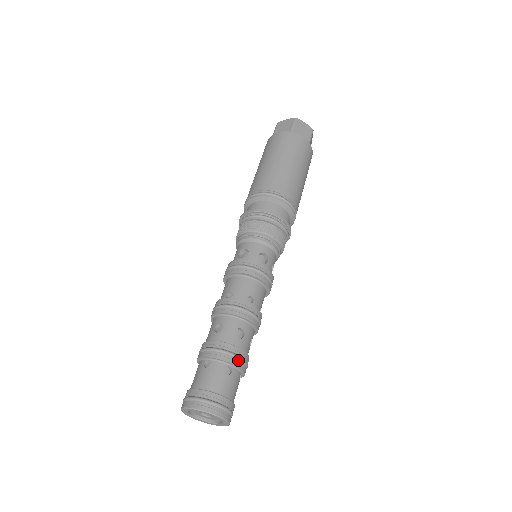
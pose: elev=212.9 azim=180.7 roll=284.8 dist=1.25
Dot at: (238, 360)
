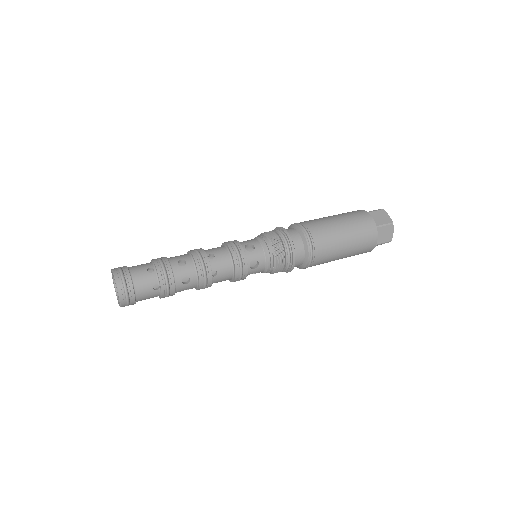
Dot at: (162, 270)
